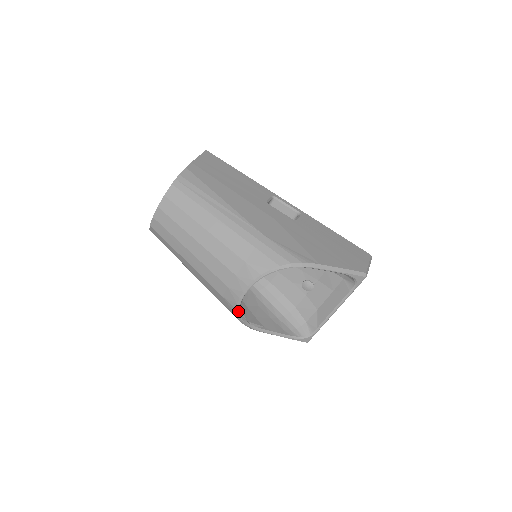
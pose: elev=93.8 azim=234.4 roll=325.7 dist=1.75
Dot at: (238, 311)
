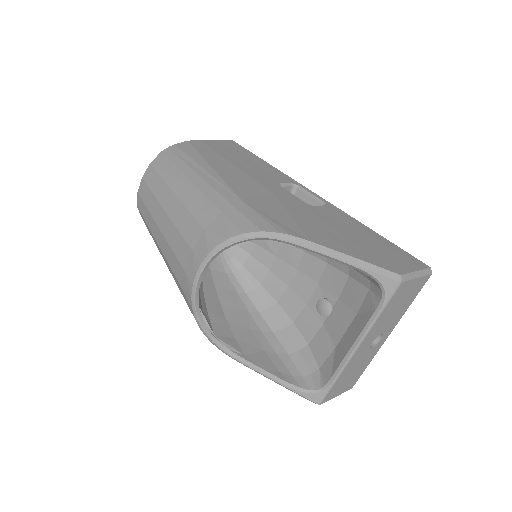
Dot at: (194, 309)
